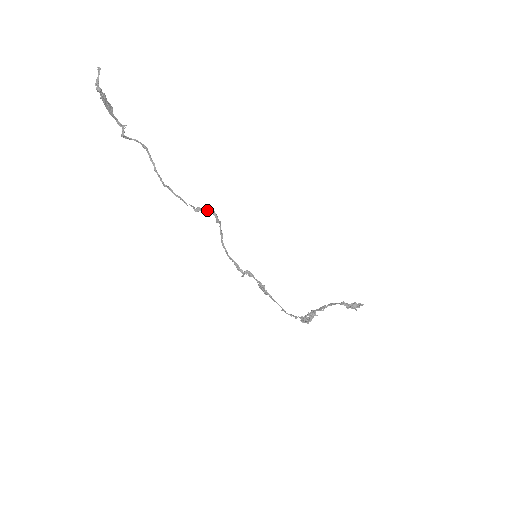
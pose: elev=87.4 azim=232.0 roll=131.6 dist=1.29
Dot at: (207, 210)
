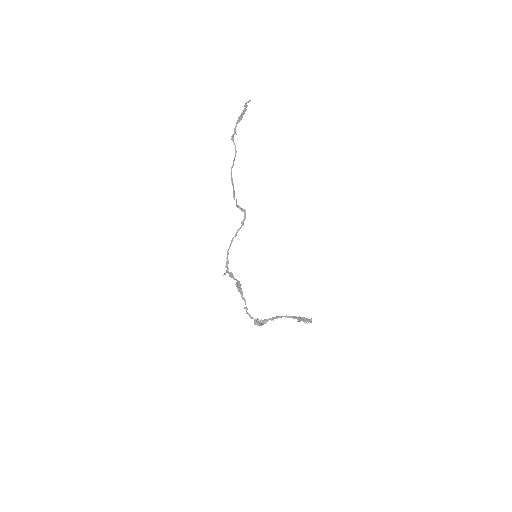
Dot at: (243, 211)
